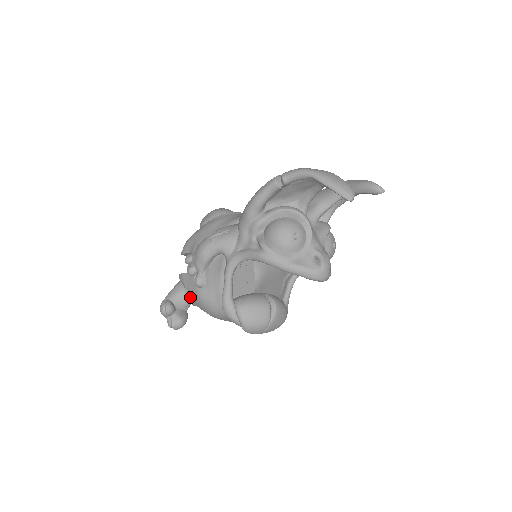
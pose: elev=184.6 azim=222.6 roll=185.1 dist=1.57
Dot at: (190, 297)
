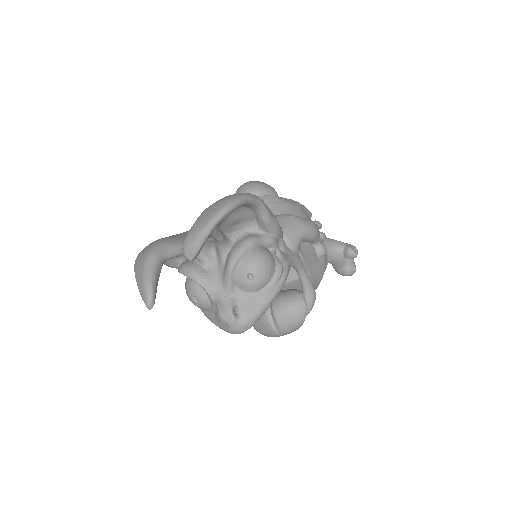
Dot at: occluded
